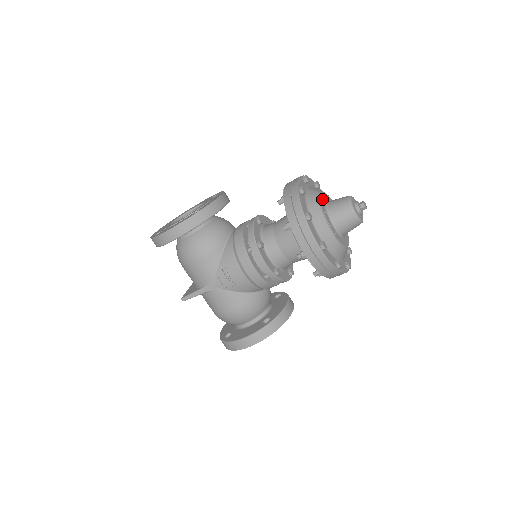
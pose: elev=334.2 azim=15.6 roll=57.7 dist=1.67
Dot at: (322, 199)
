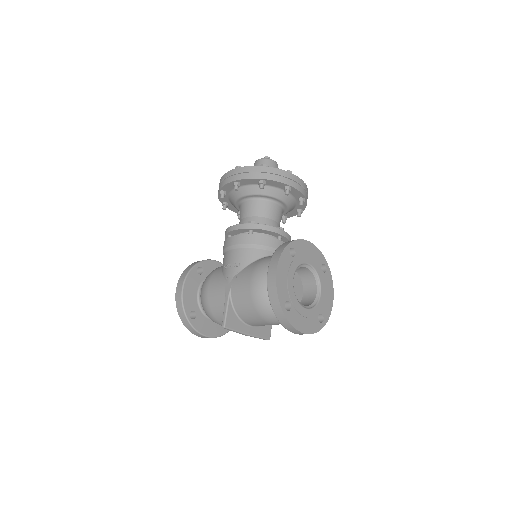
Dot at: occluded
